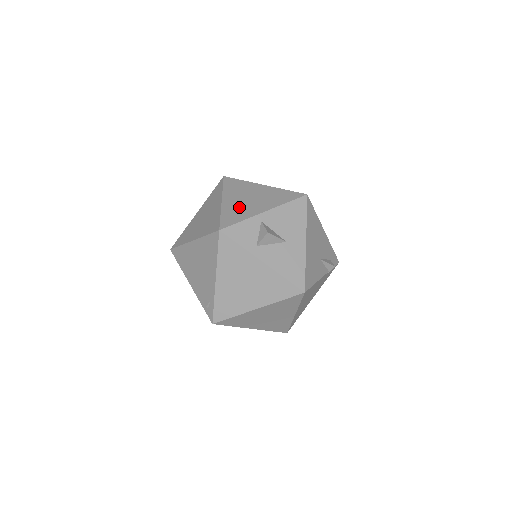
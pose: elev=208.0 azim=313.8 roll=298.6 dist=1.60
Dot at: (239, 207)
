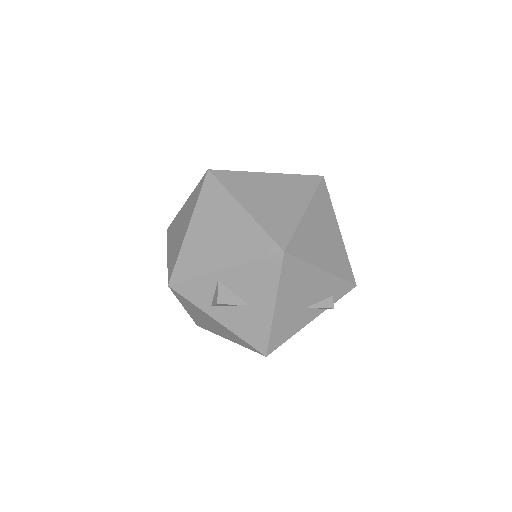
Dot at: (200, 249)
